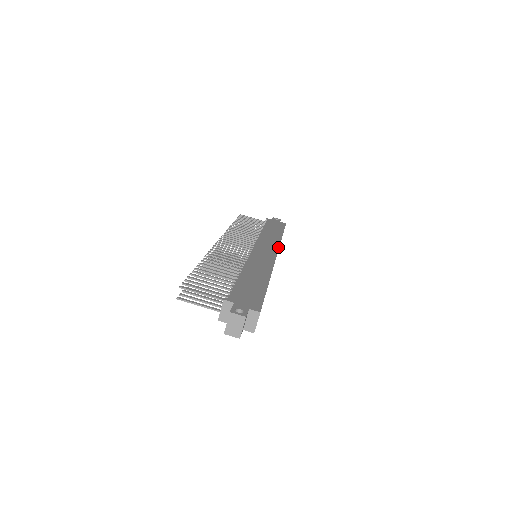
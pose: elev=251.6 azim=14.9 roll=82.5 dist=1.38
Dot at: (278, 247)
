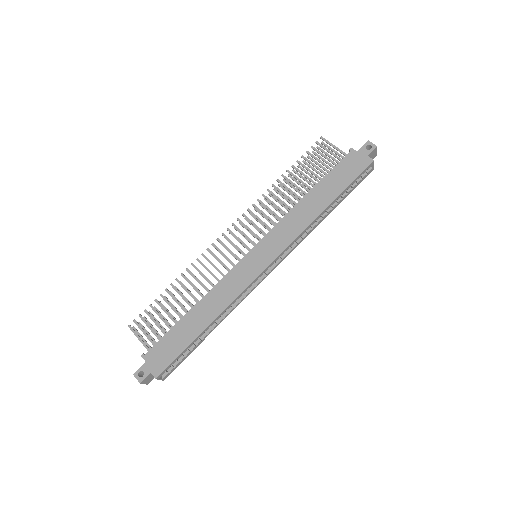
Dot at: (285, 247)
